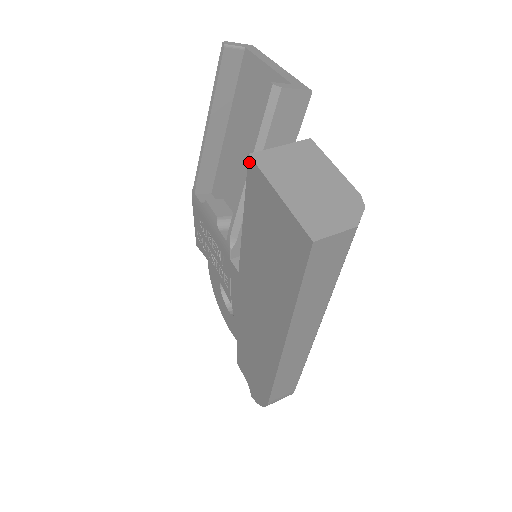
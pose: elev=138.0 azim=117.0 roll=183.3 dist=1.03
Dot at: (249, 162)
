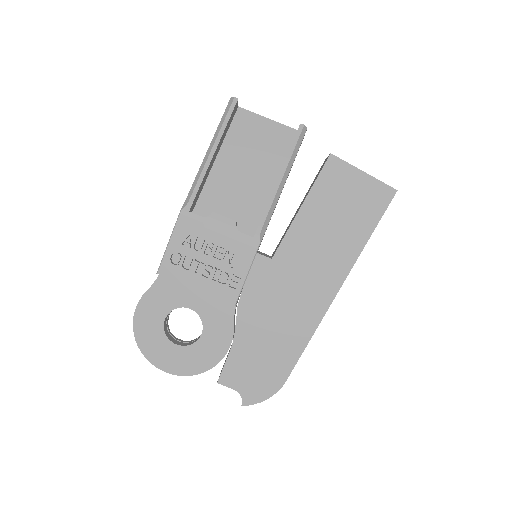
Dot at: (330, 158)
